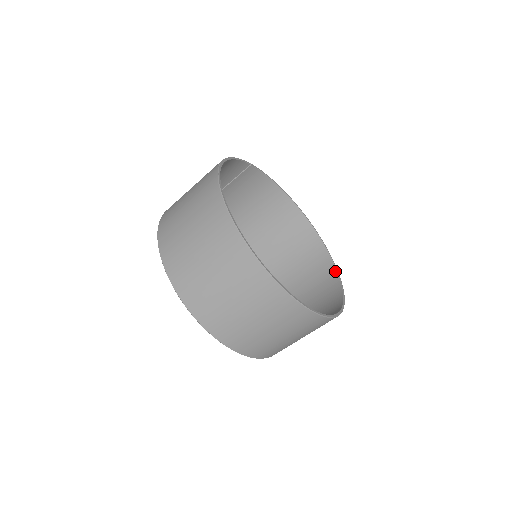
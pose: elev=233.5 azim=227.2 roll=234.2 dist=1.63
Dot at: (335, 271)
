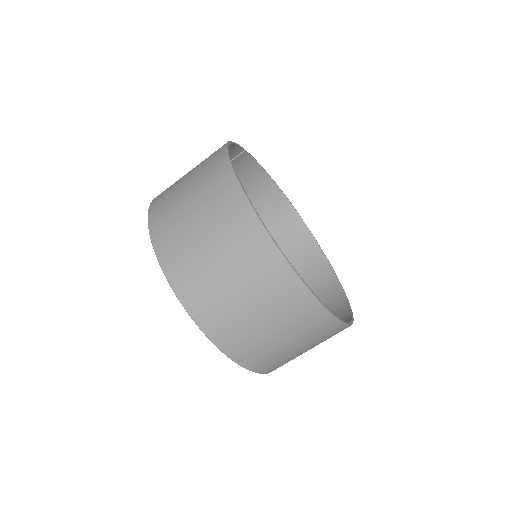
Dot at: (331, 269)
